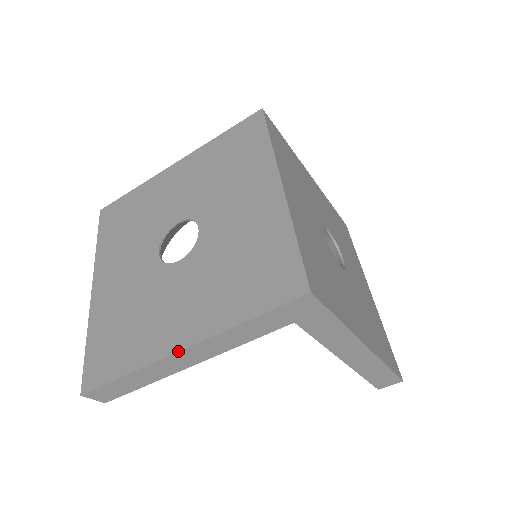
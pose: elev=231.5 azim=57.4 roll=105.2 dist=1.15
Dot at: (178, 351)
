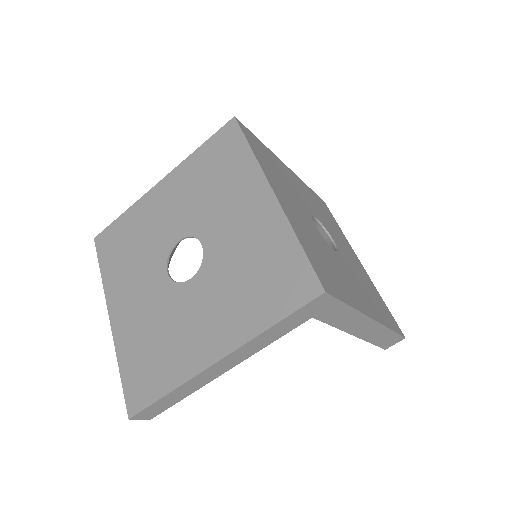
Dot at: (213, 364)
